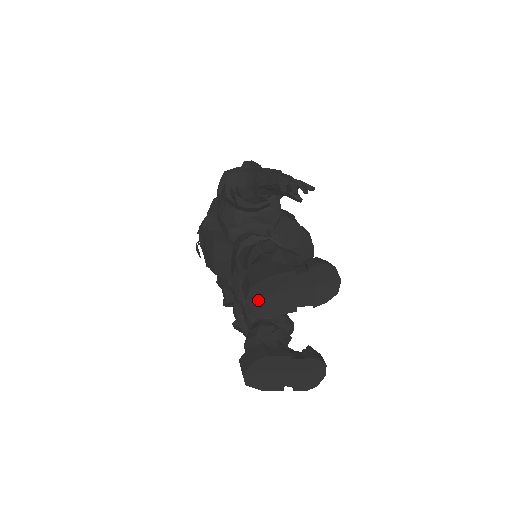
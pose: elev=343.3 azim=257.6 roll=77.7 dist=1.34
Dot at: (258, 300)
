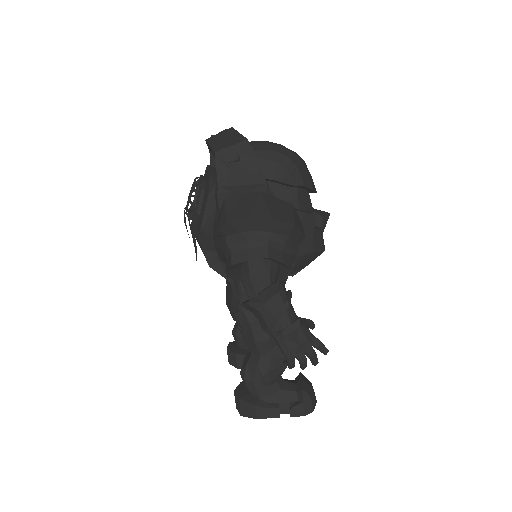
Dot at: occluded
